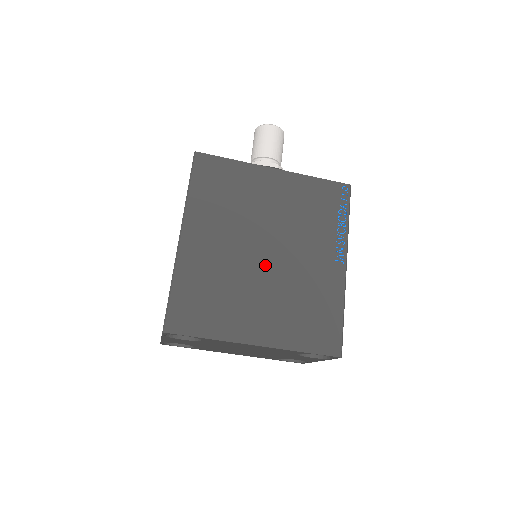
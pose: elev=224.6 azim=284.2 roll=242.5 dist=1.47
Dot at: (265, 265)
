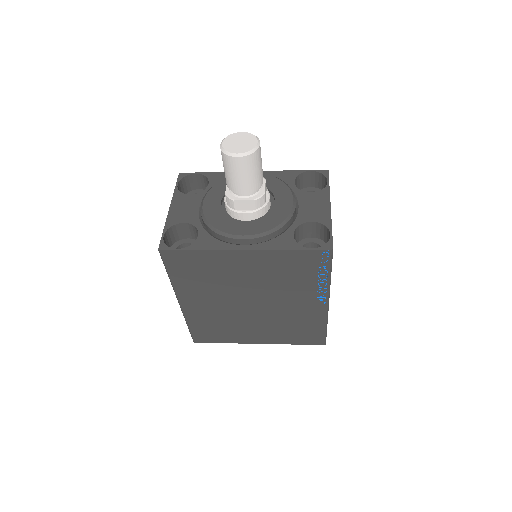
Dot at: (254, 310)
